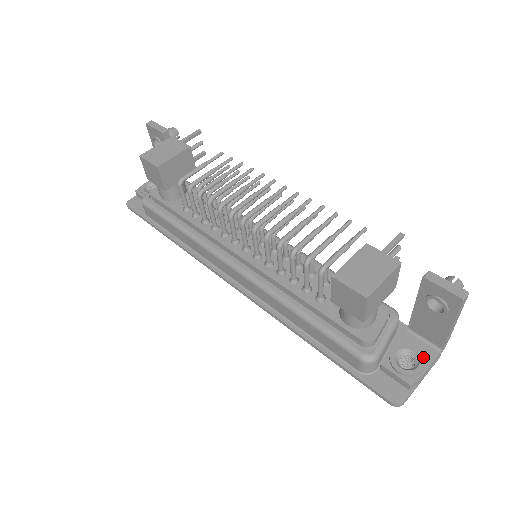
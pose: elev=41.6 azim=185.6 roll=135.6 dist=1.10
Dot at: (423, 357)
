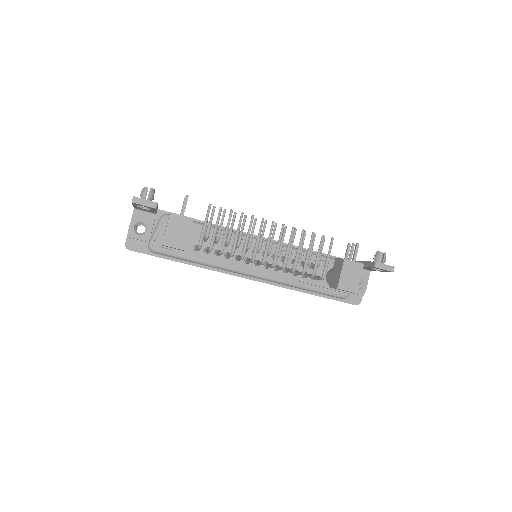
Dot at: (365, 279)
